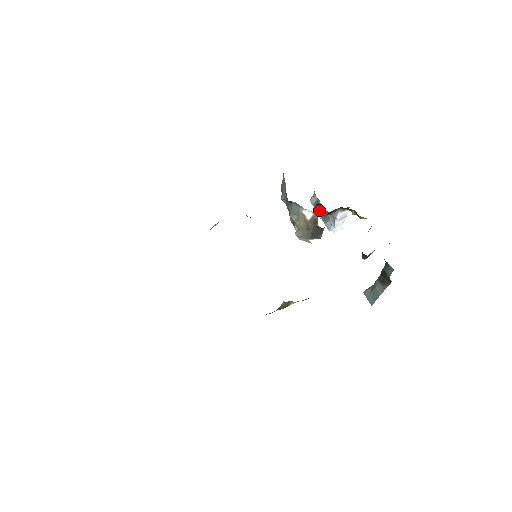
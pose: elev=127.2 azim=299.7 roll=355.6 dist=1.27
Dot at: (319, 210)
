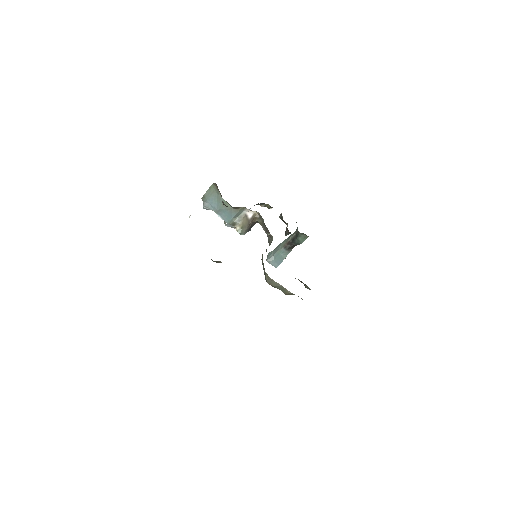
Dot at: occluded
